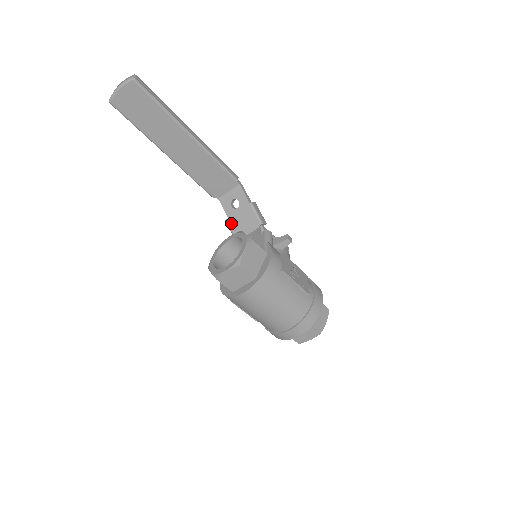
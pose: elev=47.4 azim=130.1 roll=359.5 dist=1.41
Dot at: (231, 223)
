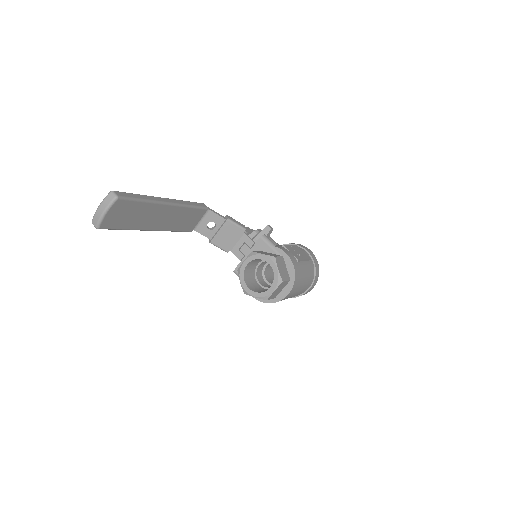
Dot at: (217, 242)
